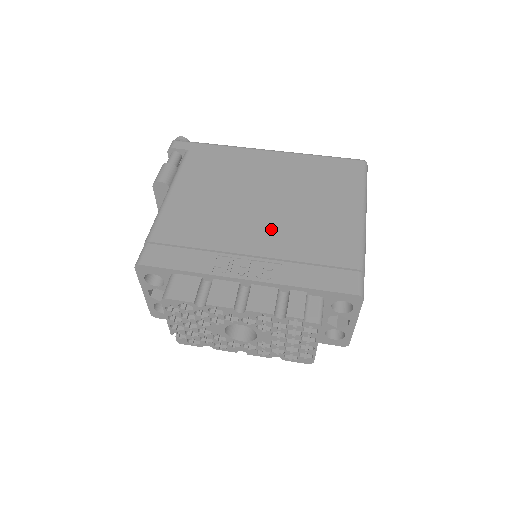
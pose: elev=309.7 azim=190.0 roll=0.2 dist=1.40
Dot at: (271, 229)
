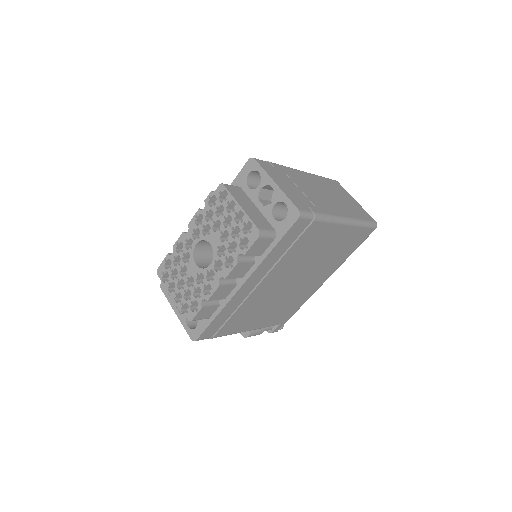
Dot at: occluded
